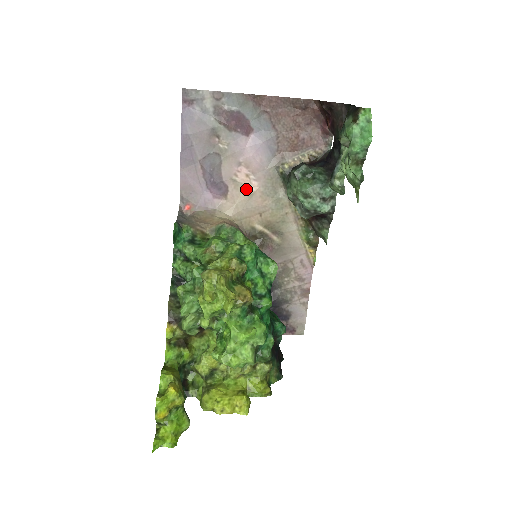
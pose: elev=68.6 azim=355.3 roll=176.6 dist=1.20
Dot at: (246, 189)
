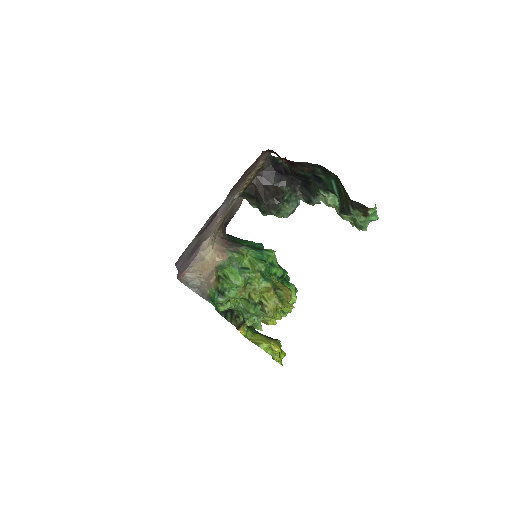
Dot at: (215, 225)
